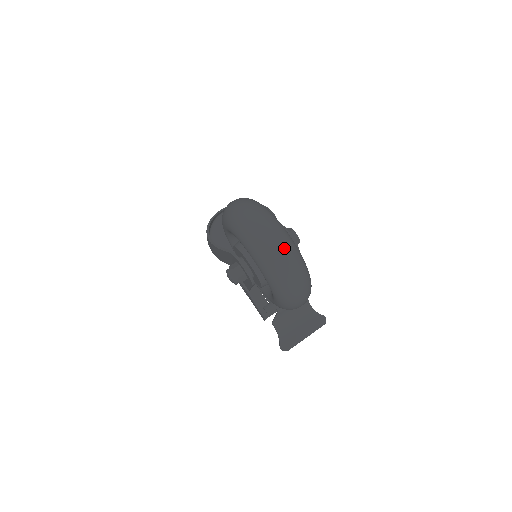
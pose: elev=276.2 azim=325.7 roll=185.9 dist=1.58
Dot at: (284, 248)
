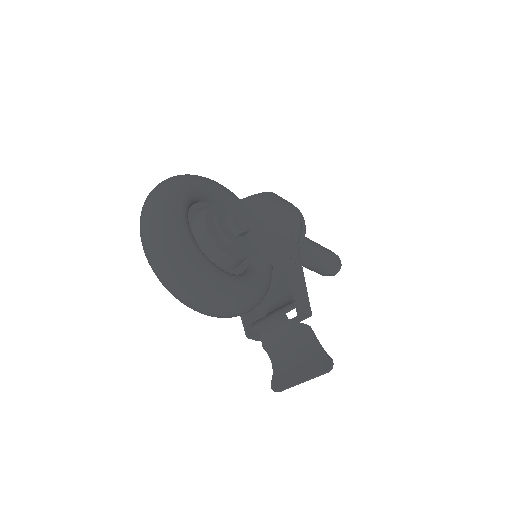
Dot at: (150, 222)
